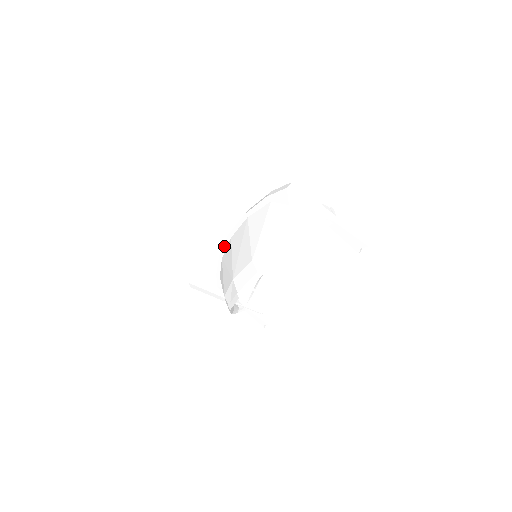
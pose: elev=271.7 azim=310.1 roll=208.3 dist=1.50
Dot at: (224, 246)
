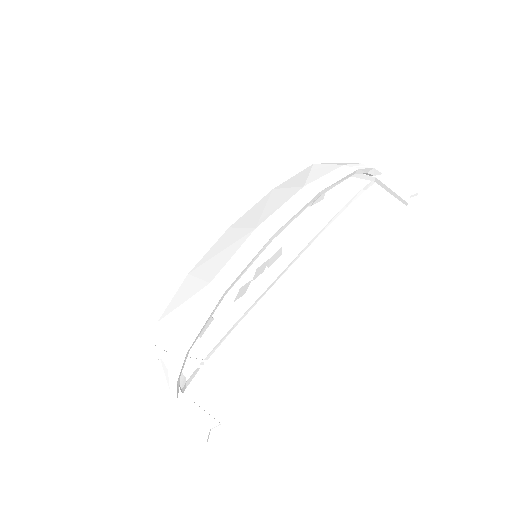
Dot at: (207, 247)
